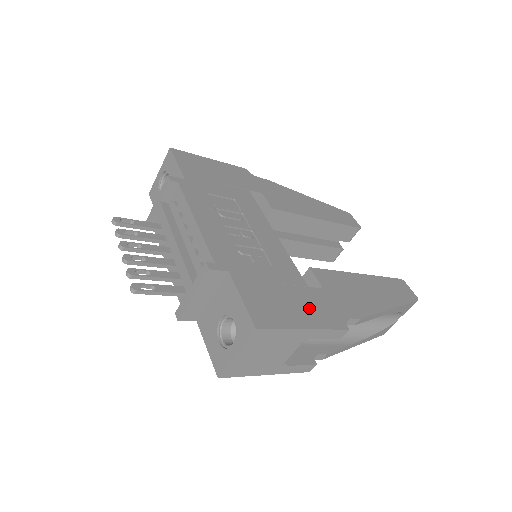
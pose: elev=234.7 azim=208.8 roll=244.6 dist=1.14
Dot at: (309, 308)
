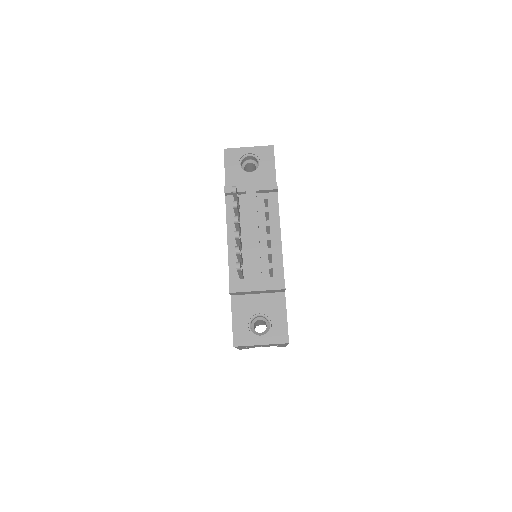
Dot at: occluded
